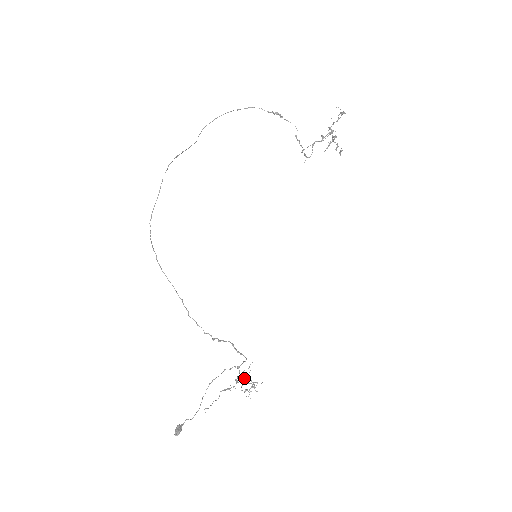
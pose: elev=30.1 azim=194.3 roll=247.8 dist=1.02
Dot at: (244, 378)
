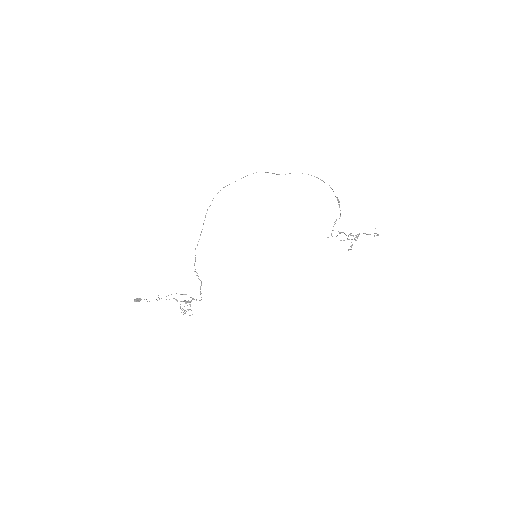
Dot at: occluded
